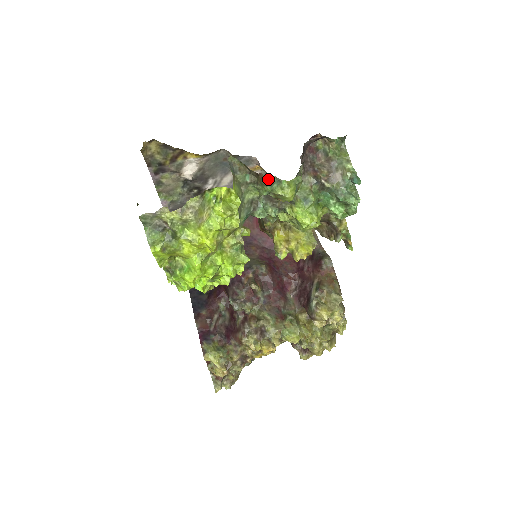
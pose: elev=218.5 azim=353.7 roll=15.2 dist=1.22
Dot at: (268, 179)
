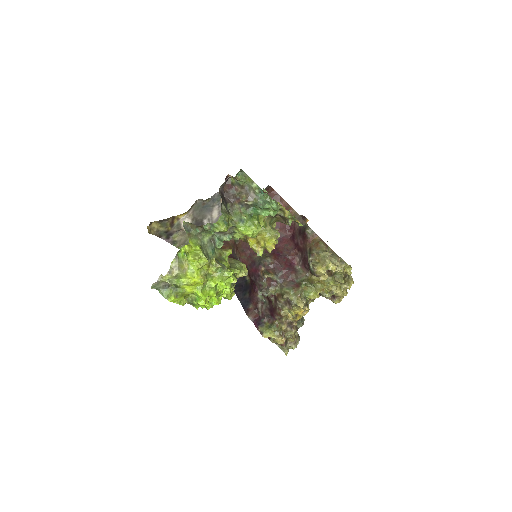
Dot at: (206, 227)
